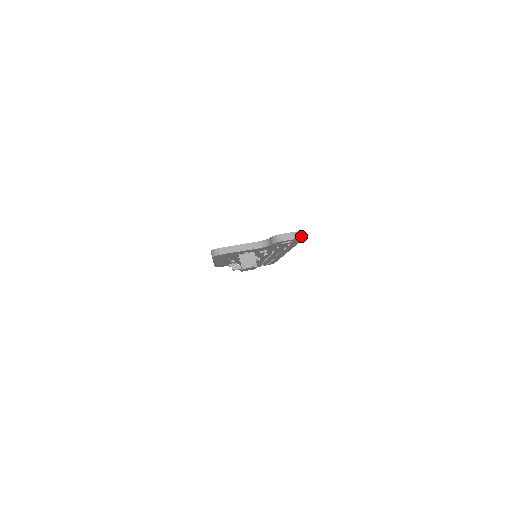
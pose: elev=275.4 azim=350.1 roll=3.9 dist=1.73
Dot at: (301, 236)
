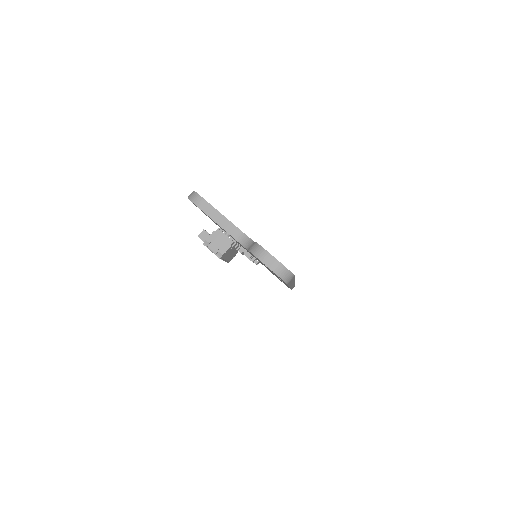
Dot at: (286, 277)
